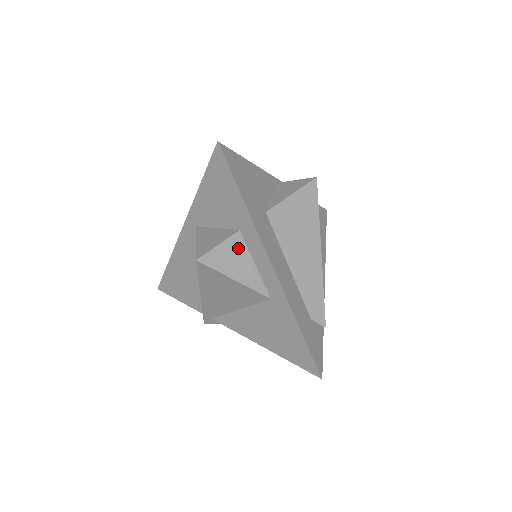
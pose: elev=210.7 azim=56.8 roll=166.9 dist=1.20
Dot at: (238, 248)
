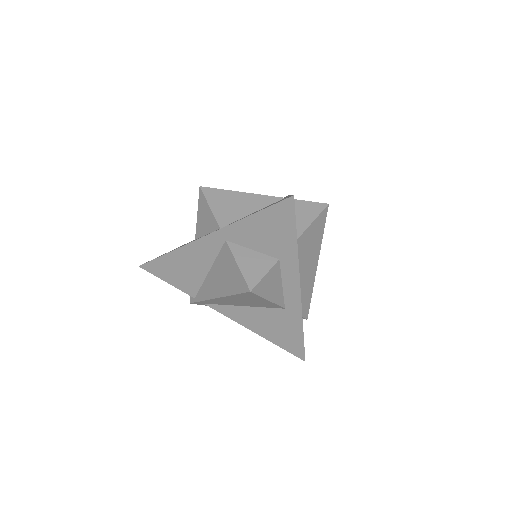
Dot at: (276, 274)
